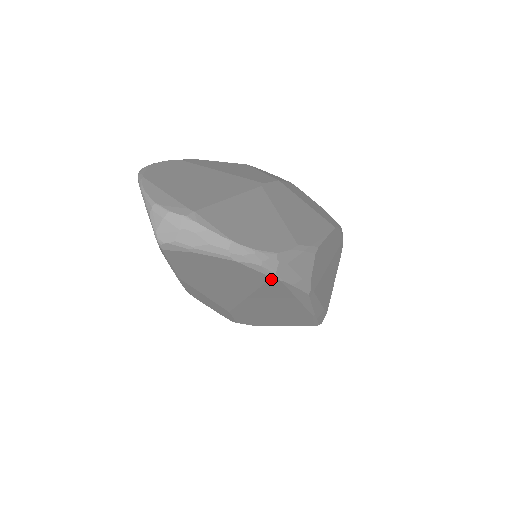
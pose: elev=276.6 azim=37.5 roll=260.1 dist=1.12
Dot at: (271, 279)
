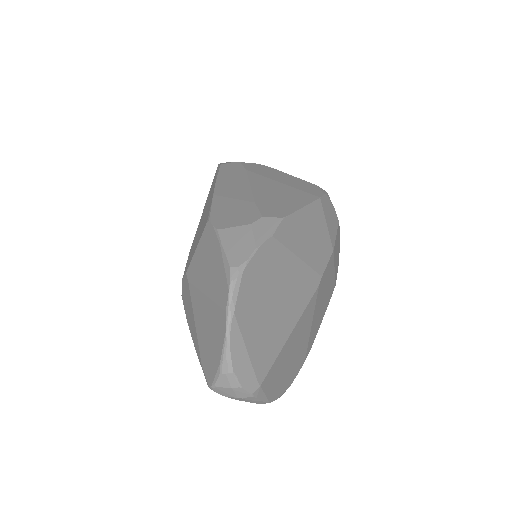
Dot at: occluded
